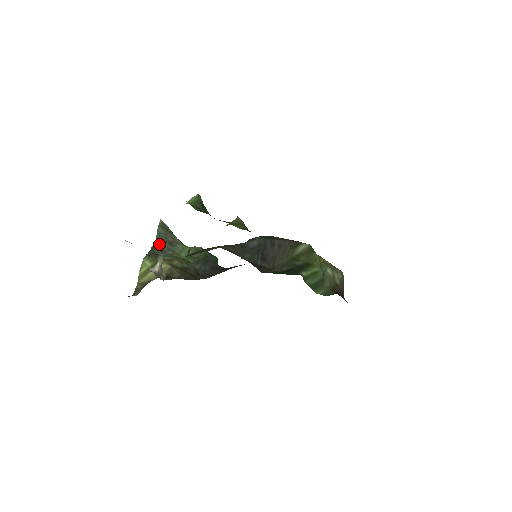
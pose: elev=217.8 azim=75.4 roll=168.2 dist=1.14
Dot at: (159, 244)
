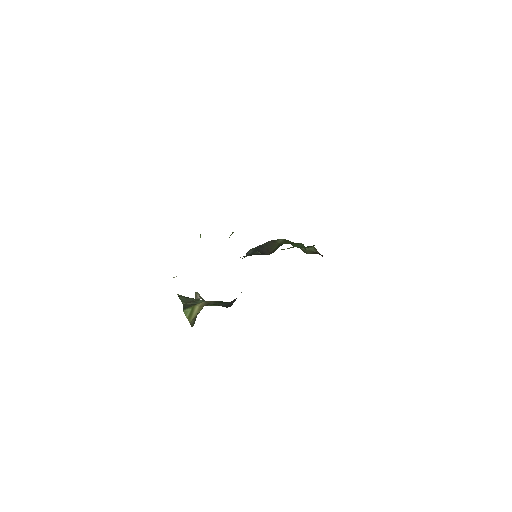
Dot at: (186, 304)
